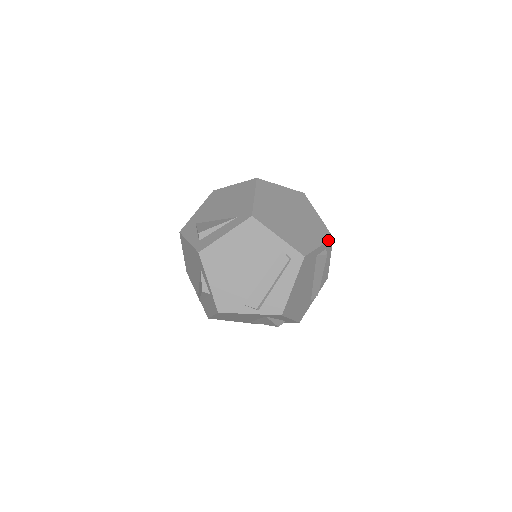
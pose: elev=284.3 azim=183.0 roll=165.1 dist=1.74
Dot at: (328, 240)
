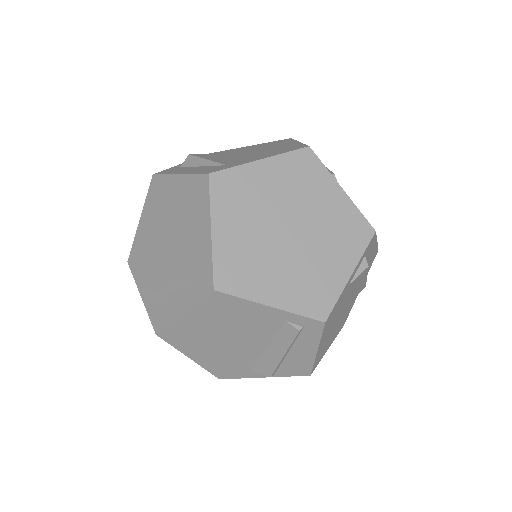
Dot at: (366, 246)
